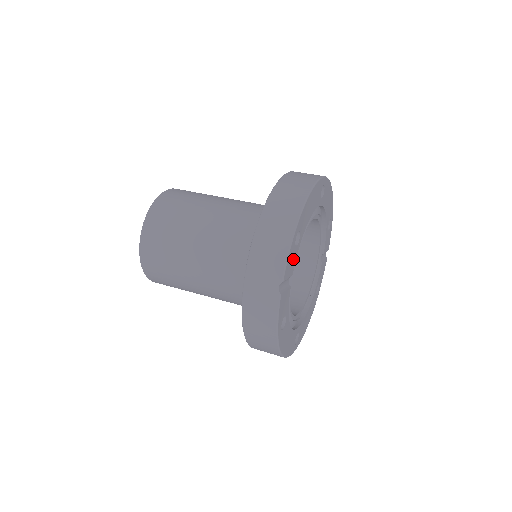
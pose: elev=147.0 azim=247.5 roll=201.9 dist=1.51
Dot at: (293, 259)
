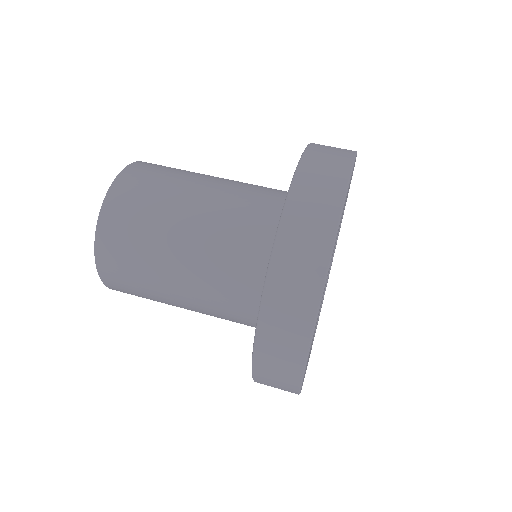
Dot at: occluded
